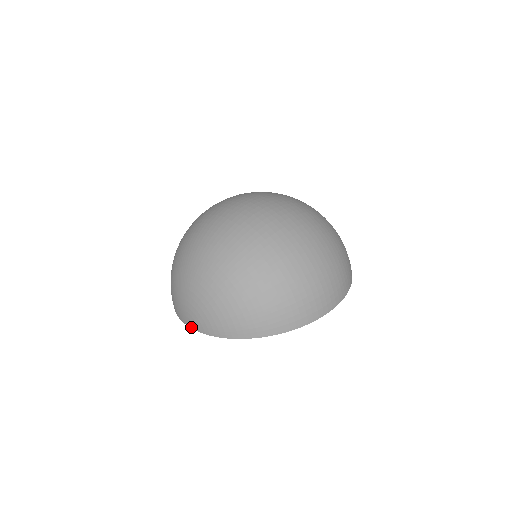
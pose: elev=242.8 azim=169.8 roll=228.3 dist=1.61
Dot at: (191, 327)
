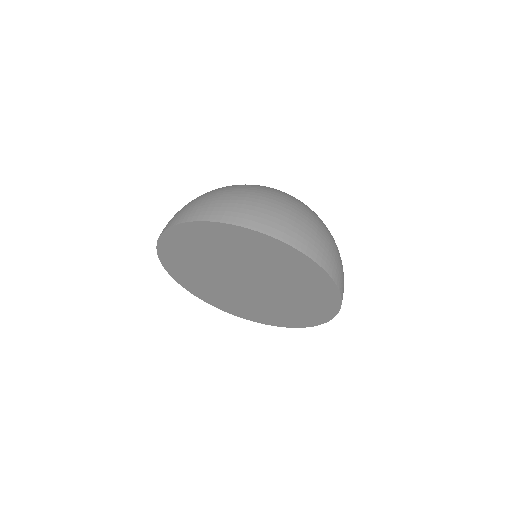
Dot at: (157, 242)
